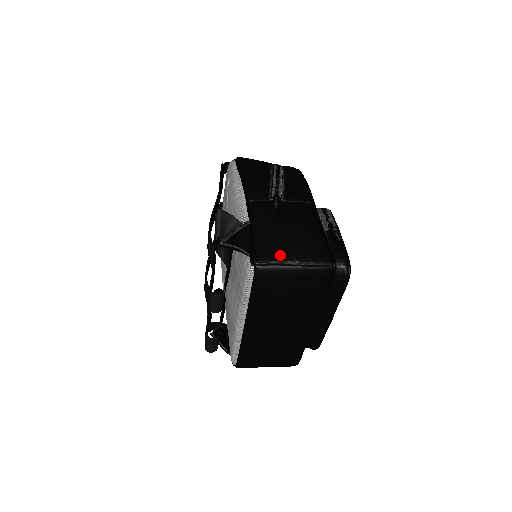
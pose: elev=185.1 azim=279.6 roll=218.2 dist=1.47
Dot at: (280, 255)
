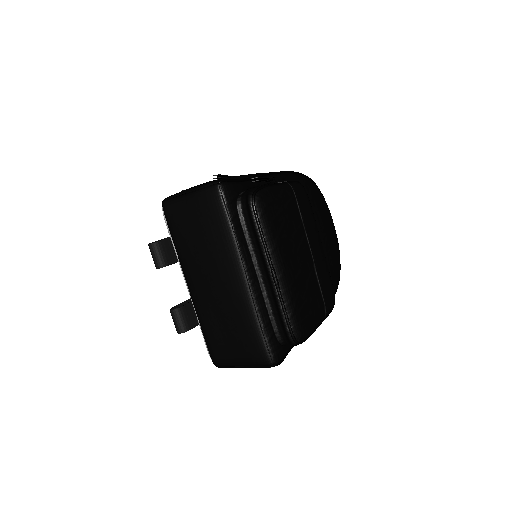
Dot at: (184, 190)
